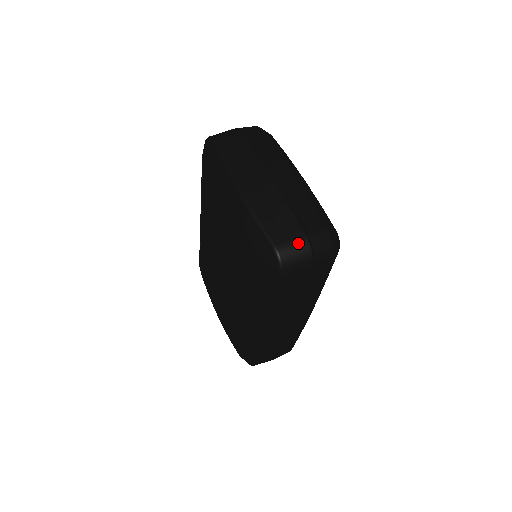
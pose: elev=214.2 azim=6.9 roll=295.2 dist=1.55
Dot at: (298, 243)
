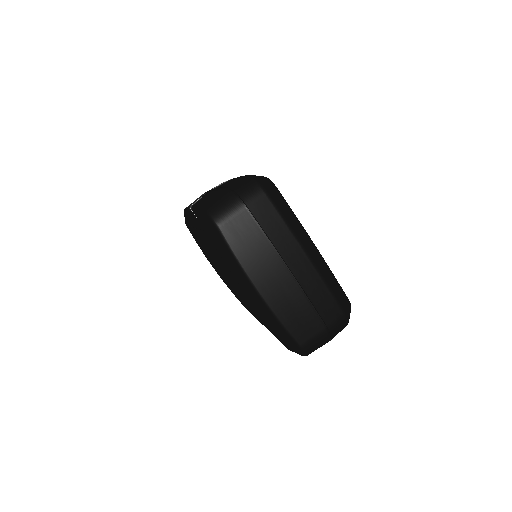
Dot at: (320, 337)
